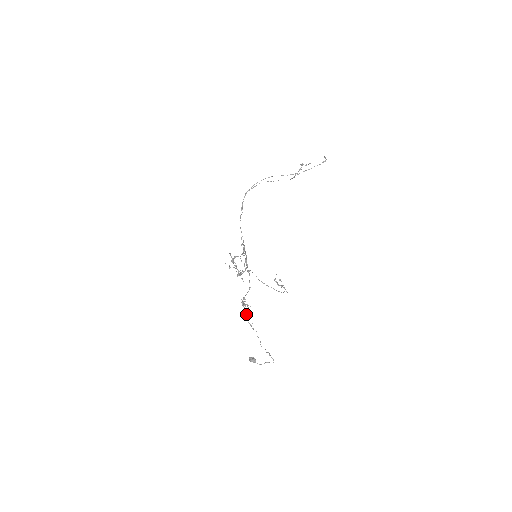
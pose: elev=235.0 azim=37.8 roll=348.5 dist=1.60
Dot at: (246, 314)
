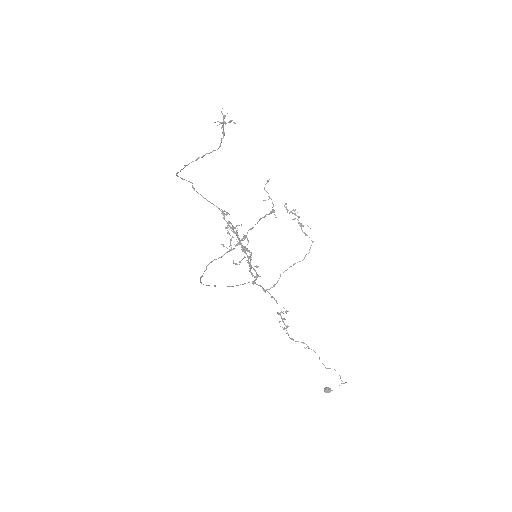
Dot at: (293, 339)
